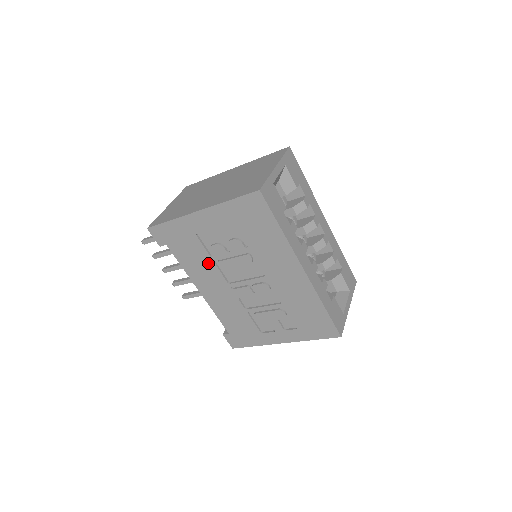
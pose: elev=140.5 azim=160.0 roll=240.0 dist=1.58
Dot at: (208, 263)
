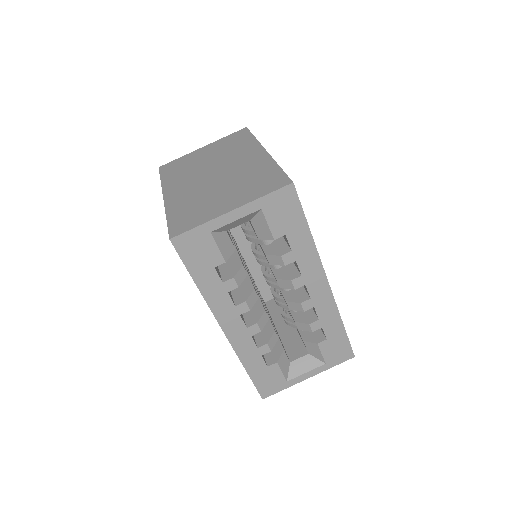
Dot at: occluded
